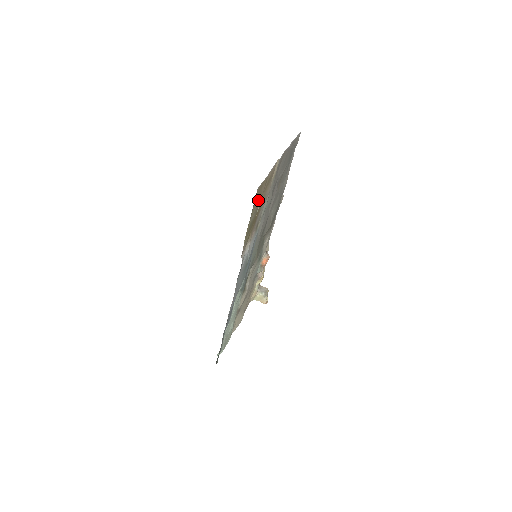
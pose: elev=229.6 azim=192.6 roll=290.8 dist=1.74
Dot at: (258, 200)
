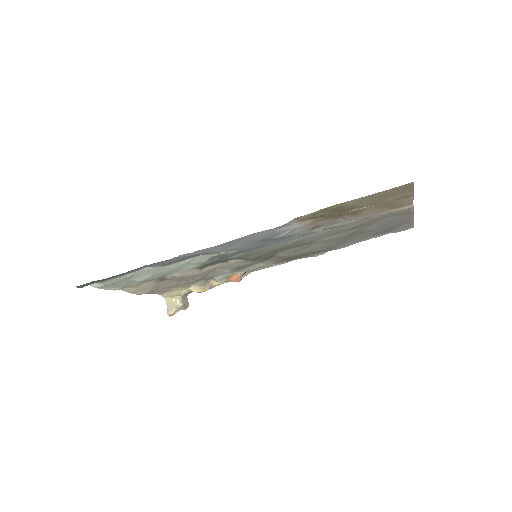
Dot at: (379, 199)
